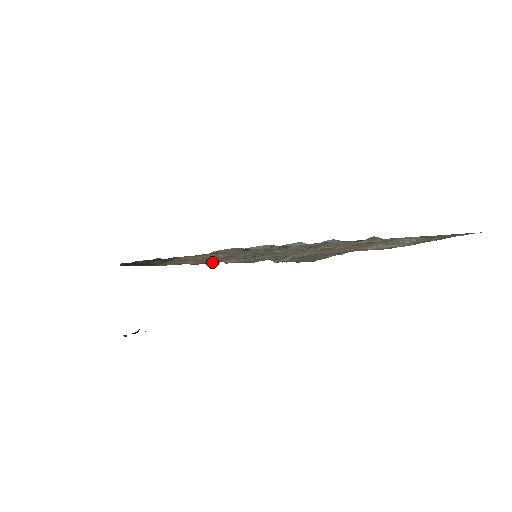
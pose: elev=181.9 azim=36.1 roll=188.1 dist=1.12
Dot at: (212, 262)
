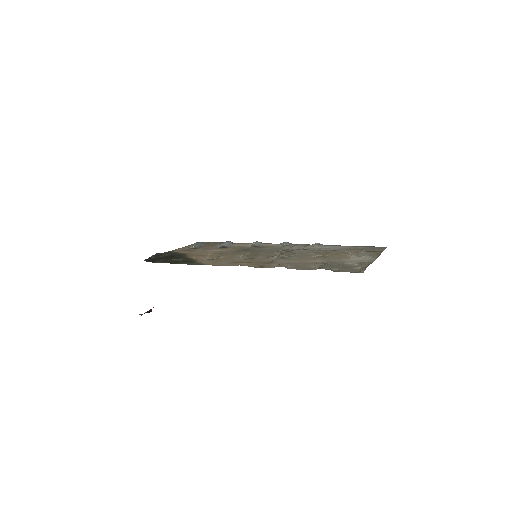
Dot at: (263, 266)
